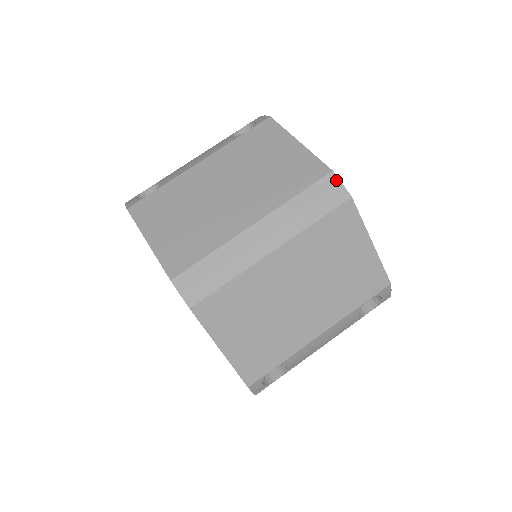
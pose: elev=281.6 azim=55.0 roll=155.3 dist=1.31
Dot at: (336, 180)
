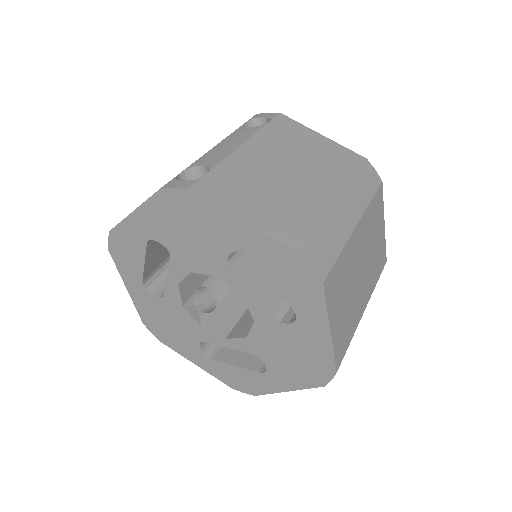
Dot at: (371, 166)
